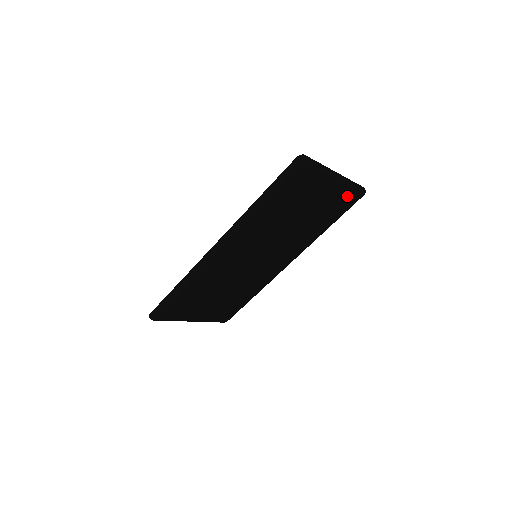
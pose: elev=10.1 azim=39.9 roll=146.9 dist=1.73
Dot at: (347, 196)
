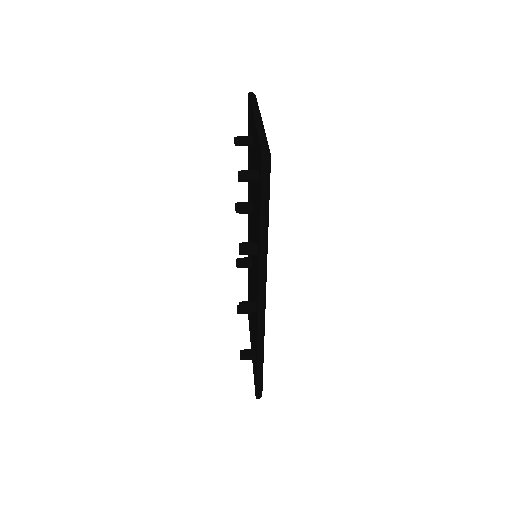
Dot at: occluded
